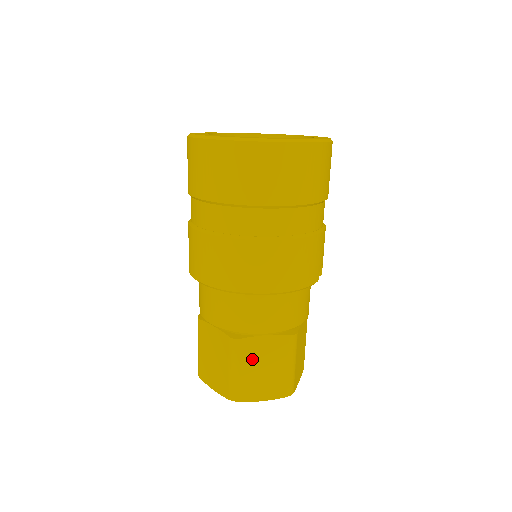
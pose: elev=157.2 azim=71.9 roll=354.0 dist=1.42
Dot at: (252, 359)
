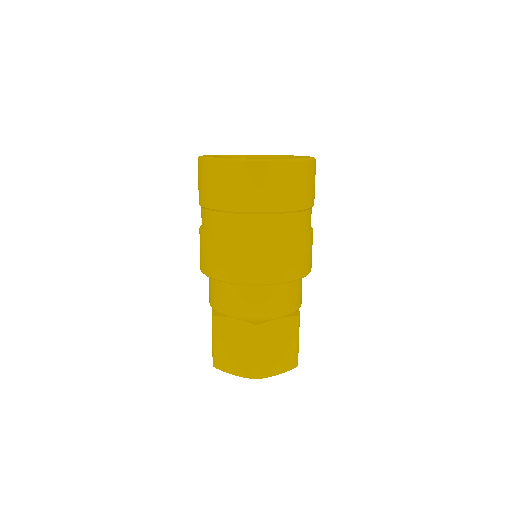
Dot at: (270, 340)
